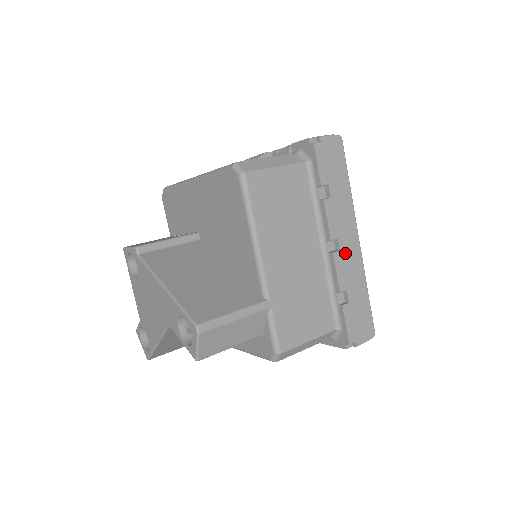
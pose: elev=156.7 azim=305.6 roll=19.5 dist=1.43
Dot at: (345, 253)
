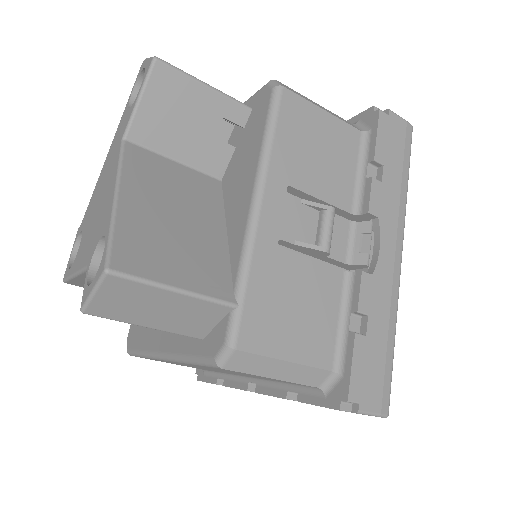
Dot at: occluded
